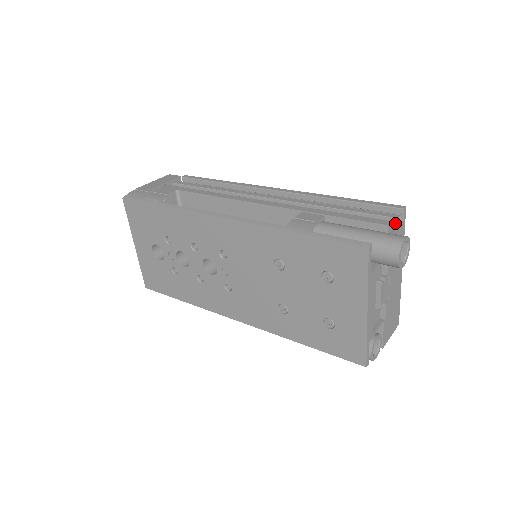
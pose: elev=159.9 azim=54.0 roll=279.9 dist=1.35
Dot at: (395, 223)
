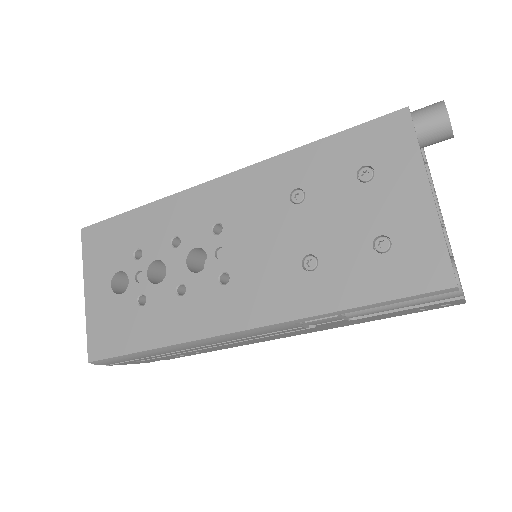
Dot at: occluded
